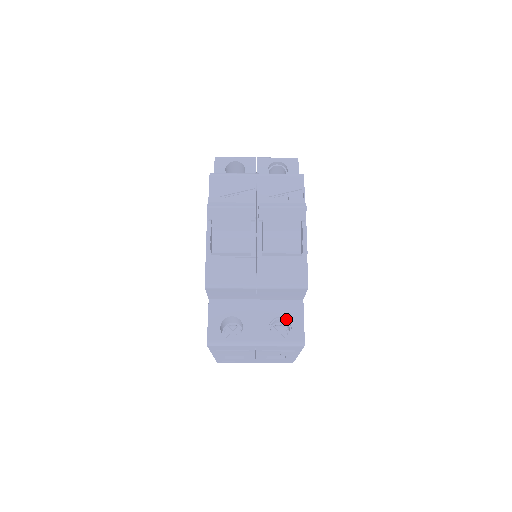
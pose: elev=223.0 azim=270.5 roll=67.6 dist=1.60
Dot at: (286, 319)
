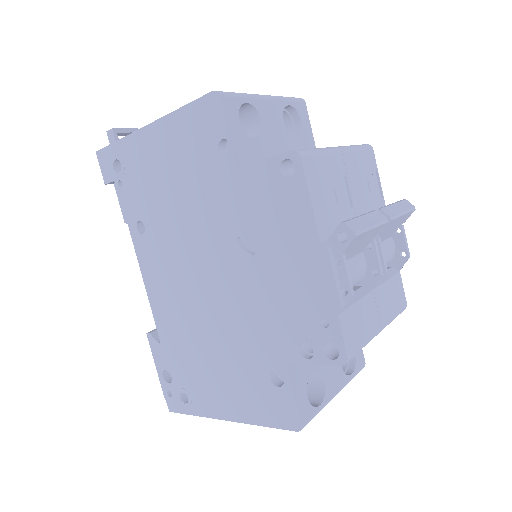
Dot at: occluded
